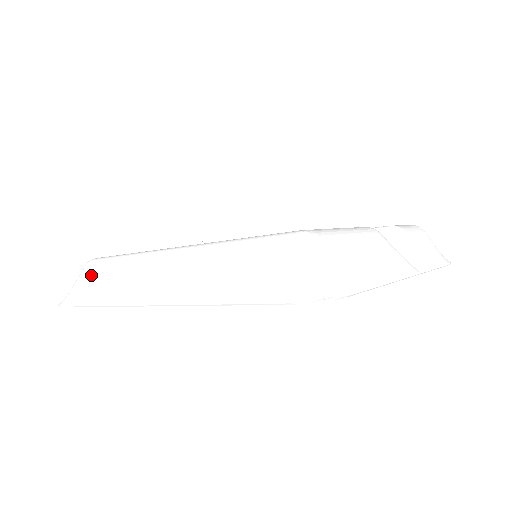
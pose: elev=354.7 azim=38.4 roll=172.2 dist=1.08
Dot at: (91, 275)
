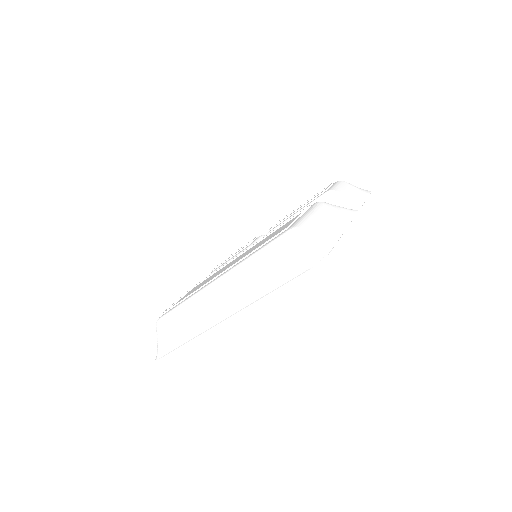
Dot at: (167, 328)
